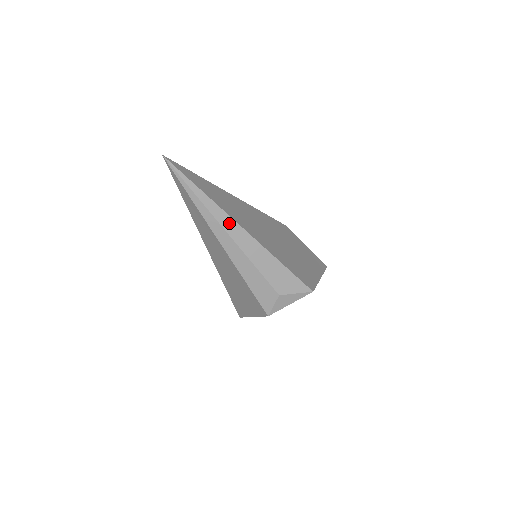
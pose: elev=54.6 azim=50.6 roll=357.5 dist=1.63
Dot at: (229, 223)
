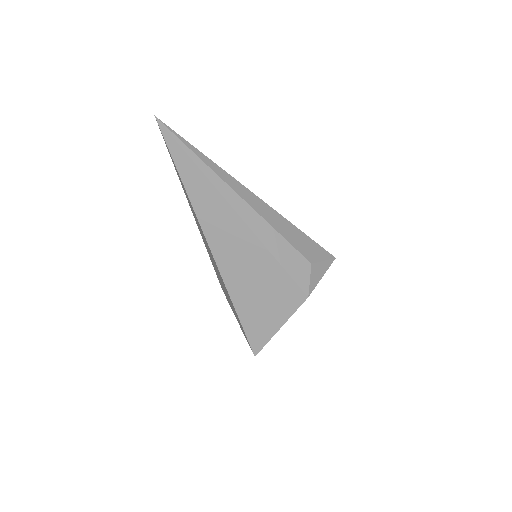
Dot at: (239, 187)
